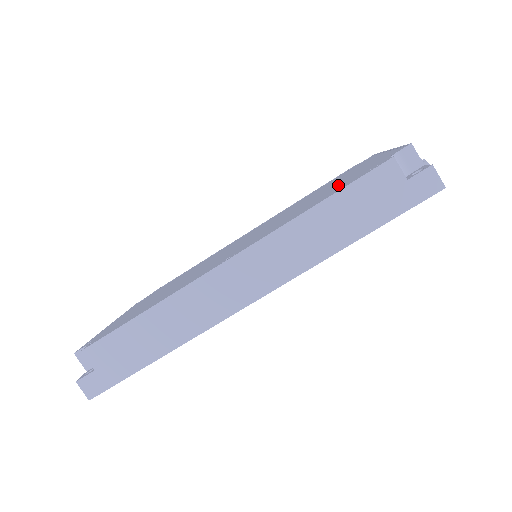
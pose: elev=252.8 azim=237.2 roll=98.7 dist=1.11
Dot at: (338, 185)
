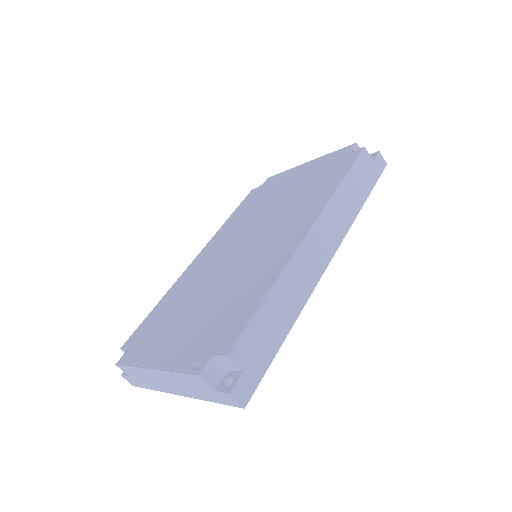
Dot at: (314, 180)
